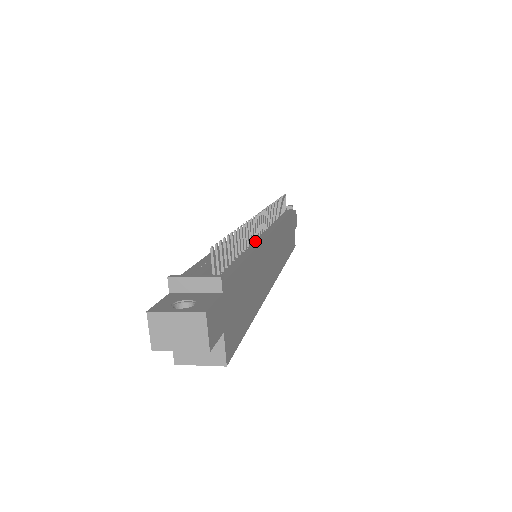
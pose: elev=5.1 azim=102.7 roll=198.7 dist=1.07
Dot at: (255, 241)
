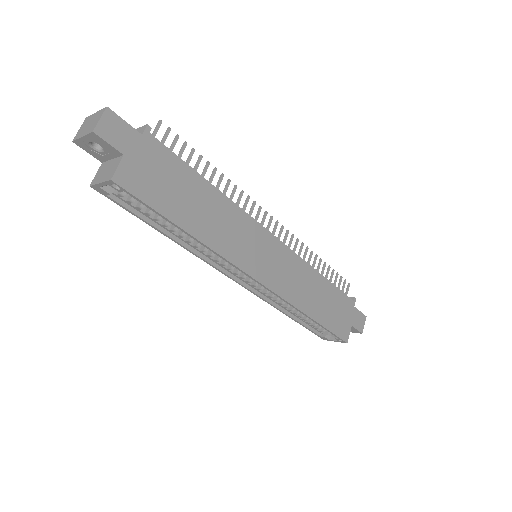
Dot at: occluded
